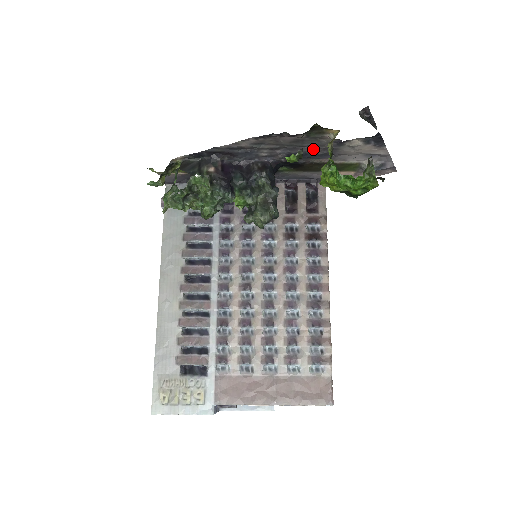
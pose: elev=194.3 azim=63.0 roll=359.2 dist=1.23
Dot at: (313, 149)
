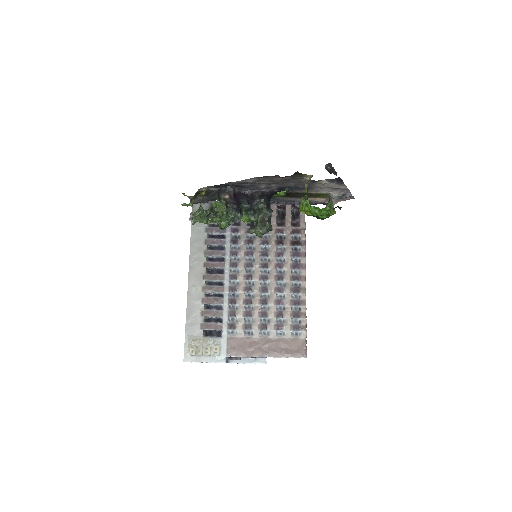
Dot at: (296, 184)
